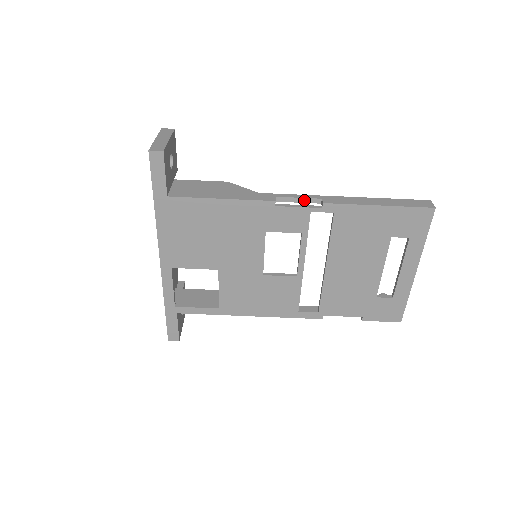
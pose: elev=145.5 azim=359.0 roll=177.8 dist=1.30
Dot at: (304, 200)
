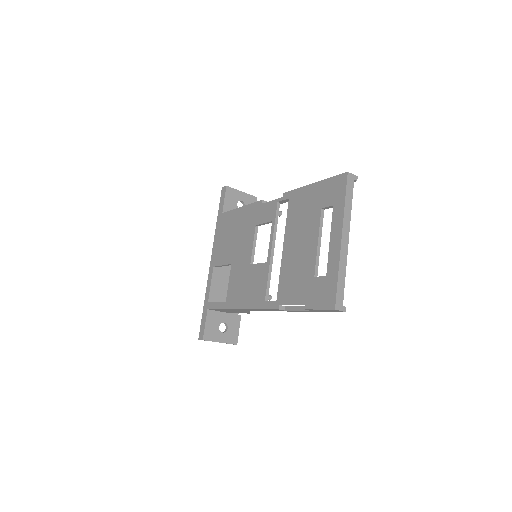
Dot at: occluded
